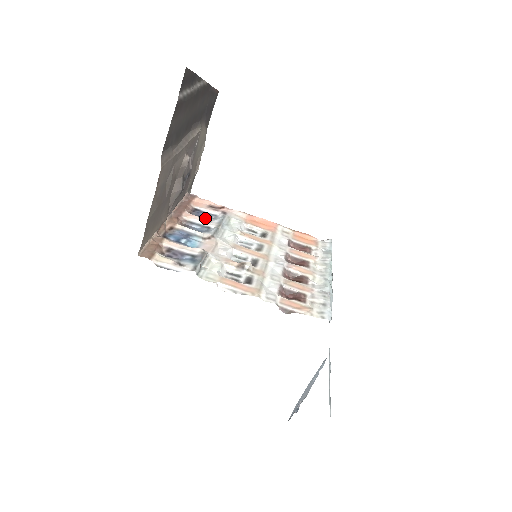
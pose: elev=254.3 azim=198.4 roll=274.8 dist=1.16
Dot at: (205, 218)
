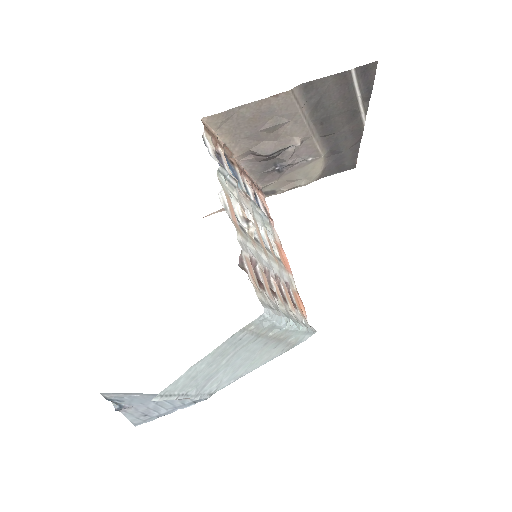
Dot at: occluded
